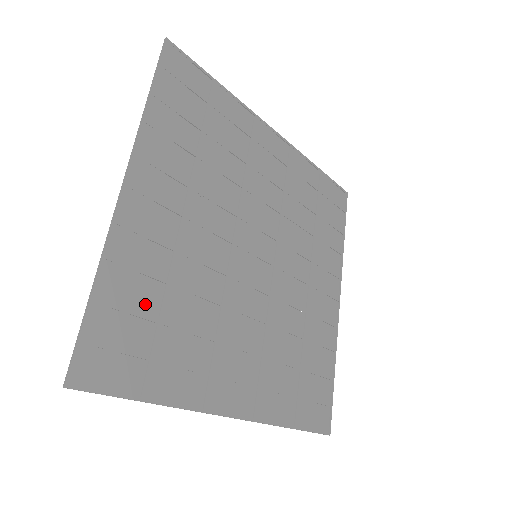
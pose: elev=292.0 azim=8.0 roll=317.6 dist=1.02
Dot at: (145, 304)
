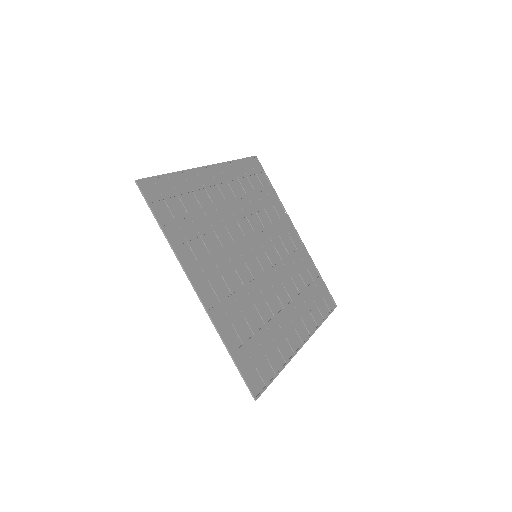
Dot at: (187, 202)
